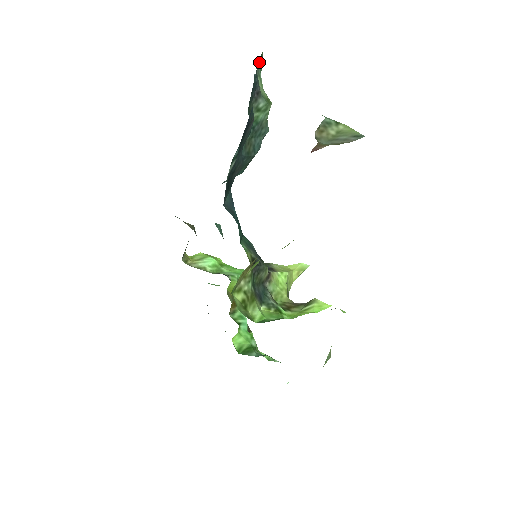
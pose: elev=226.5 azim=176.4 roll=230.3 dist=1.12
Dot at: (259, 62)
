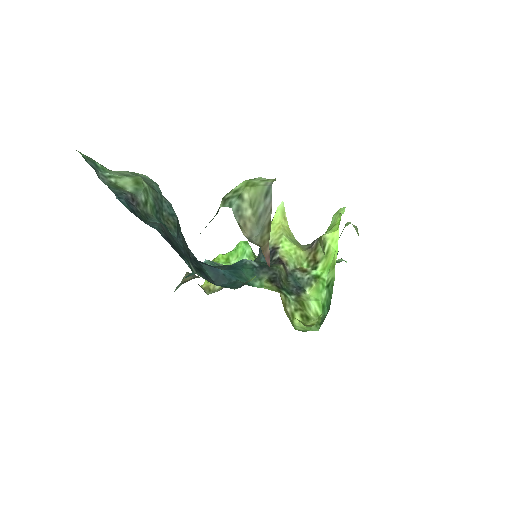
Dot at: occluded
